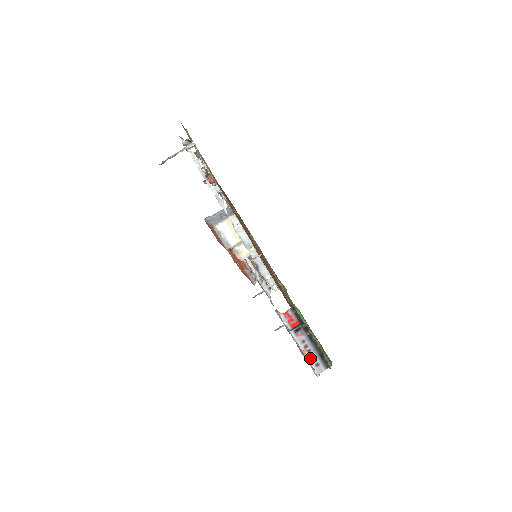
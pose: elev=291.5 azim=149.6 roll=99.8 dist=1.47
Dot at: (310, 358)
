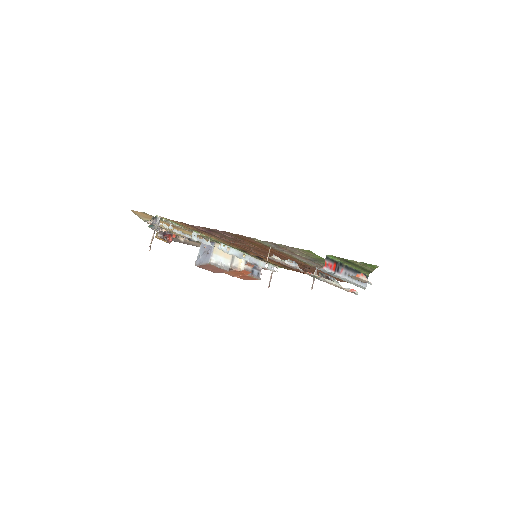
Dot at: (363, 277)
